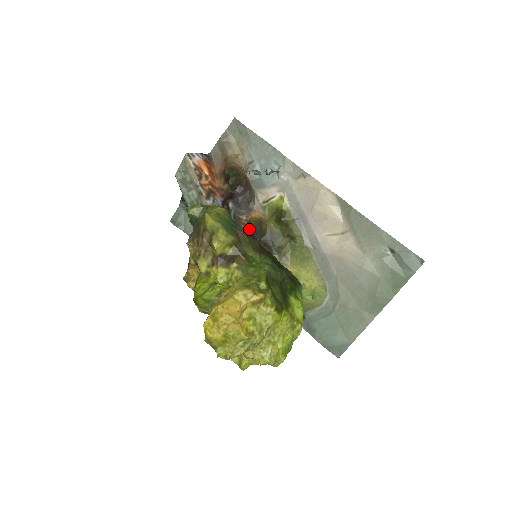
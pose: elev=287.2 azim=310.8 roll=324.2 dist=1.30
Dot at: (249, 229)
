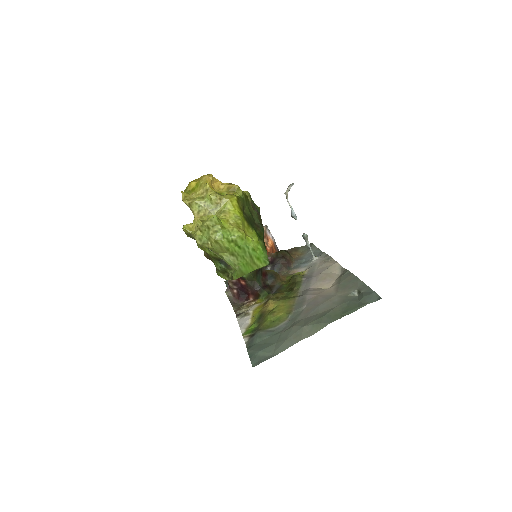
Dot at: (267, 270)
